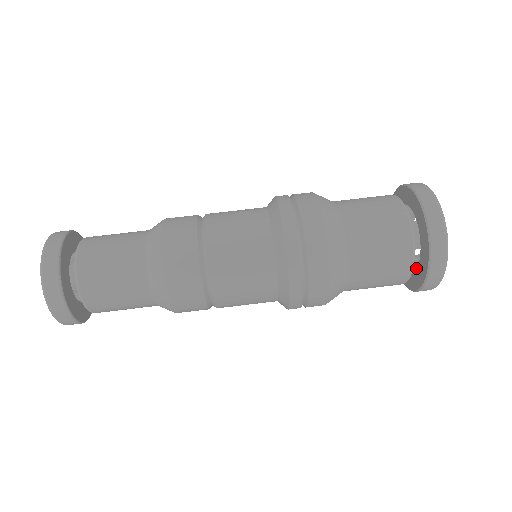
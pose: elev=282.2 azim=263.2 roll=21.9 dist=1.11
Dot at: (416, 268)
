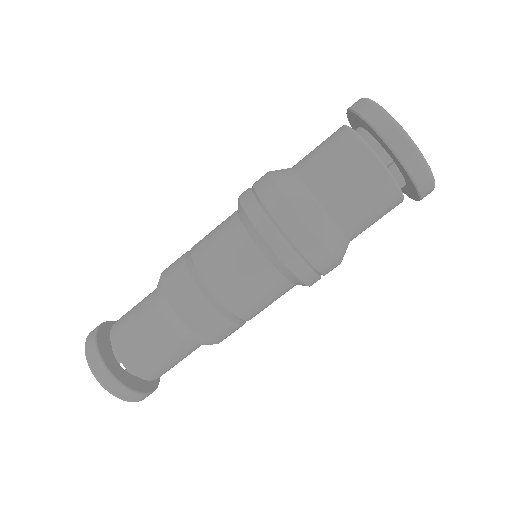
Dot at: (402, 175)
